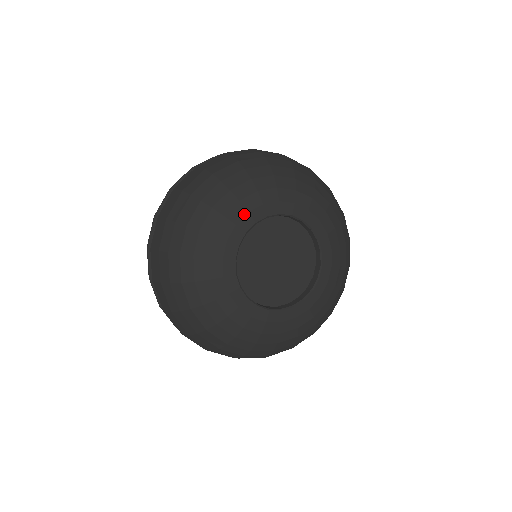
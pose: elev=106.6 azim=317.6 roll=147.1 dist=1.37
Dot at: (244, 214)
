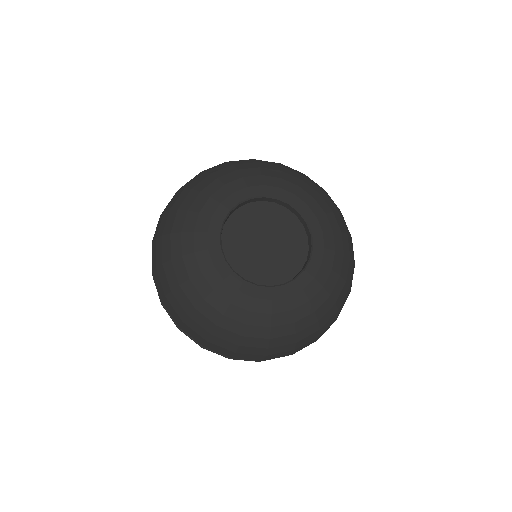
Dot at: (206, 237)
